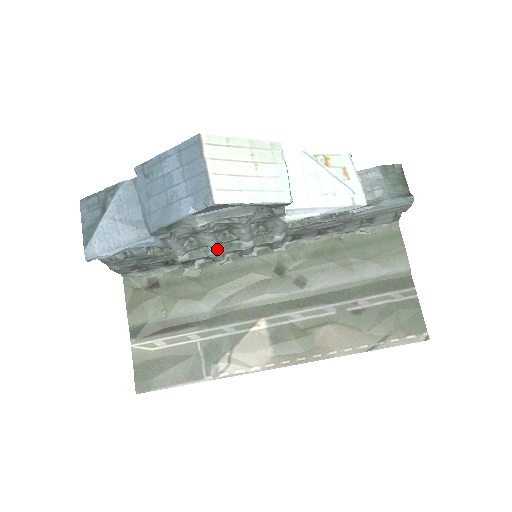
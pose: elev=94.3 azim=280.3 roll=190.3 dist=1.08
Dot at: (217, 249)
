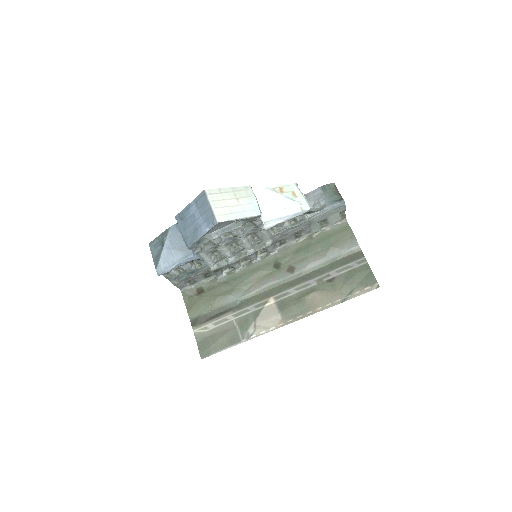
Dot at: (233, 258)
